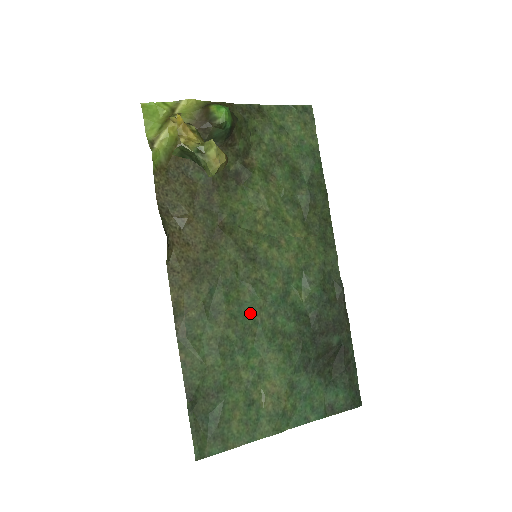
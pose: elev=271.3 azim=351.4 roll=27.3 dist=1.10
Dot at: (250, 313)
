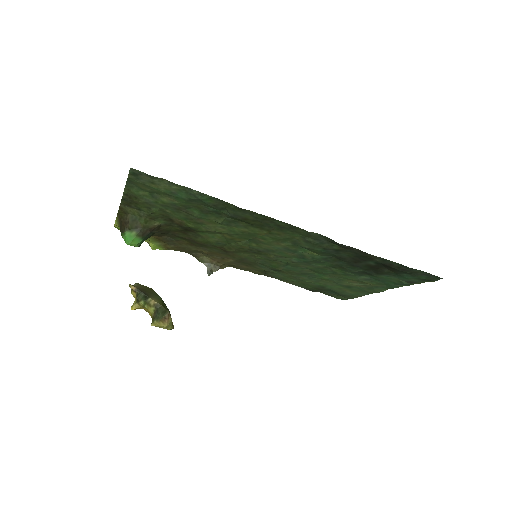
Dot at: (294, 267)
